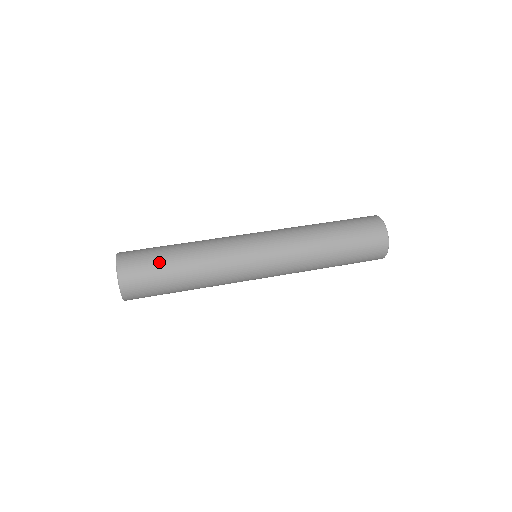
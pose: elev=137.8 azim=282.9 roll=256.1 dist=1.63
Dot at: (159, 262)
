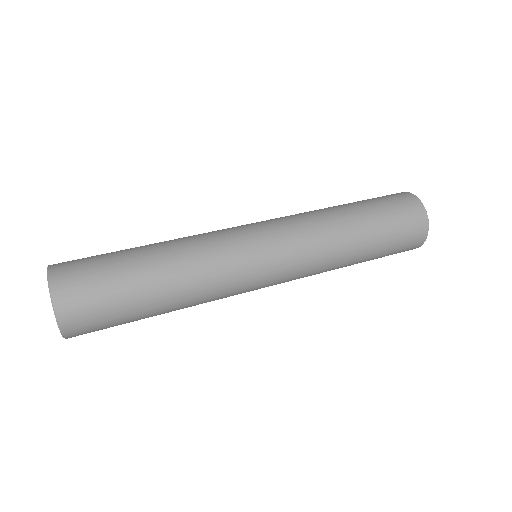
Dot at: (122, 292)
